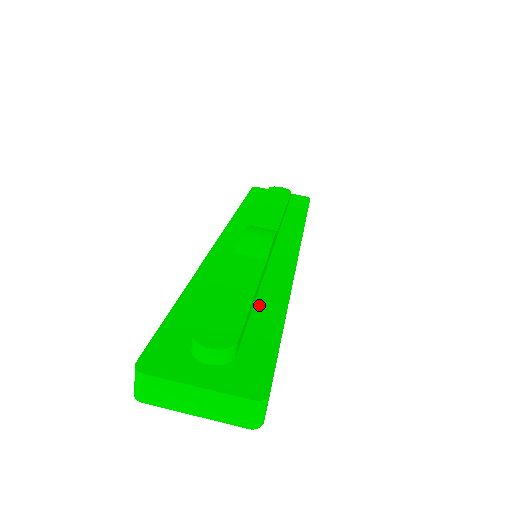
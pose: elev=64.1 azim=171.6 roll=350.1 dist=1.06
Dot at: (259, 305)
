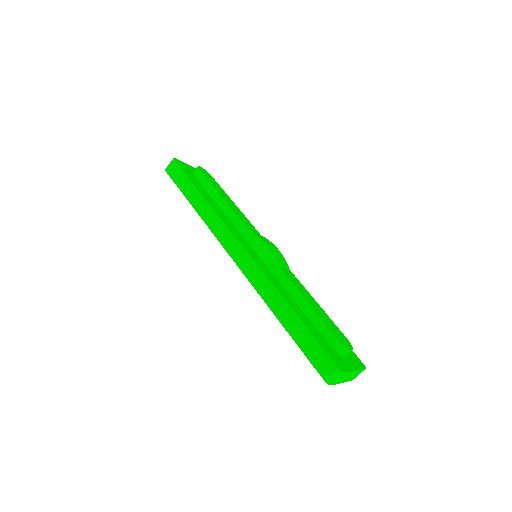
Dot at: occluded
